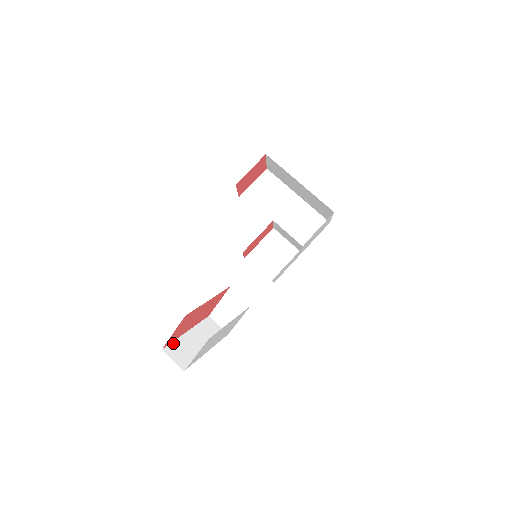
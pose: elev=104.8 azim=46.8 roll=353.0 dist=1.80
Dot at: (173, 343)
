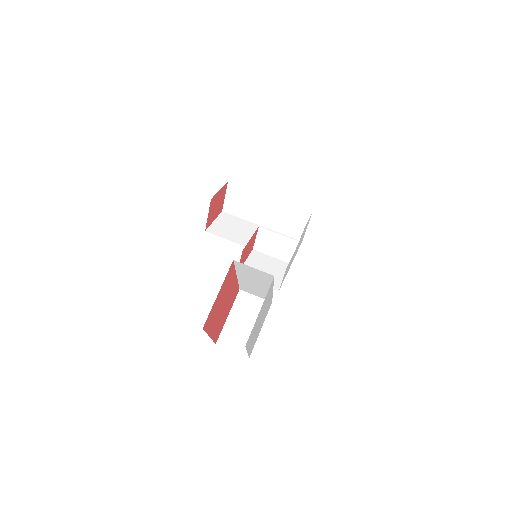
Dot at: occluded
